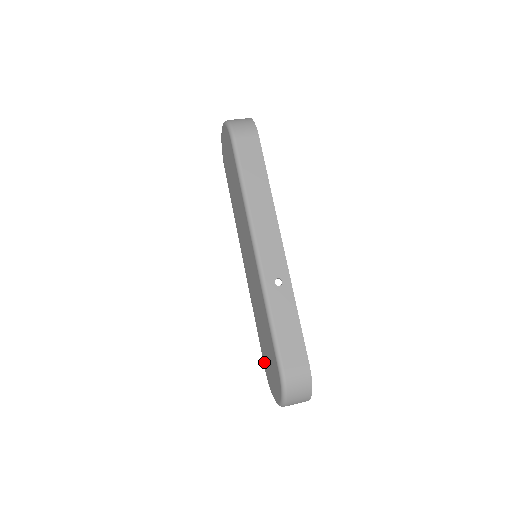
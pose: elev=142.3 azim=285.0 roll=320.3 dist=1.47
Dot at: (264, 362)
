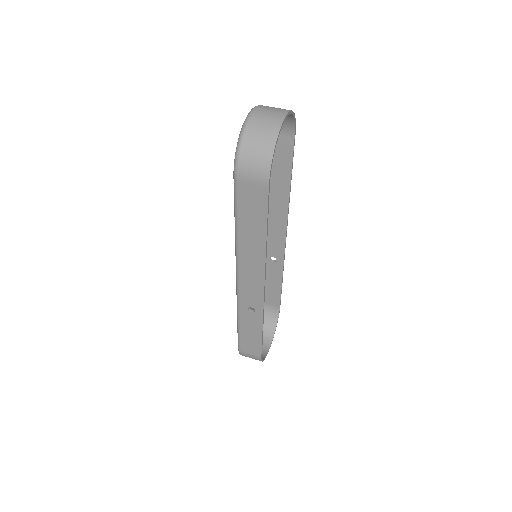
Dot at: occluded
